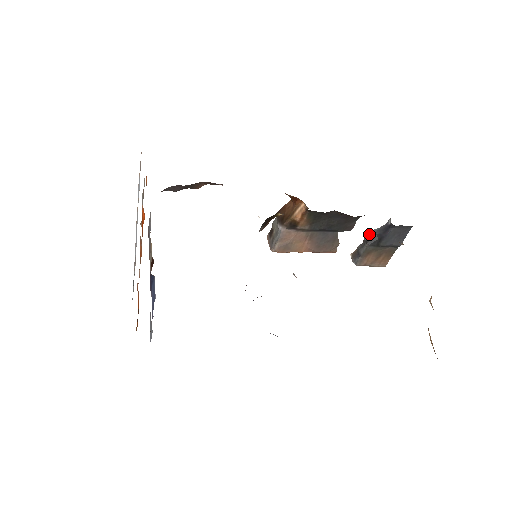
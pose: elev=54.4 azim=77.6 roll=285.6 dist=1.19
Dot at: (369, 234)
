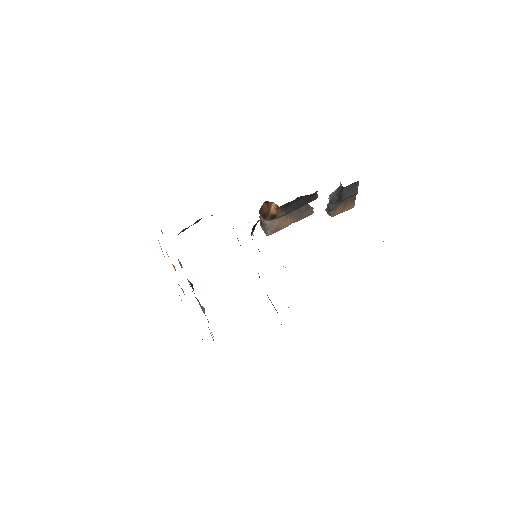
Dot at: (331, 196)
